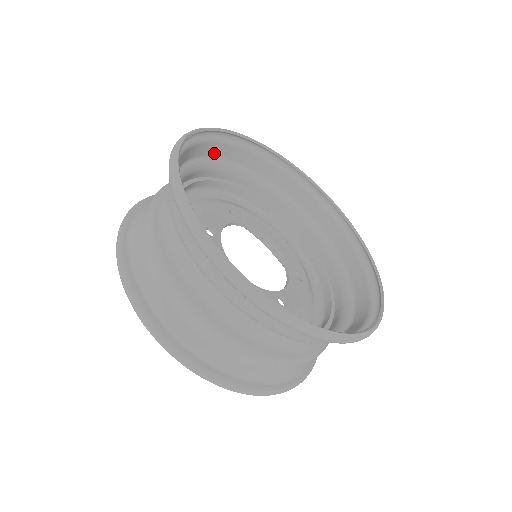
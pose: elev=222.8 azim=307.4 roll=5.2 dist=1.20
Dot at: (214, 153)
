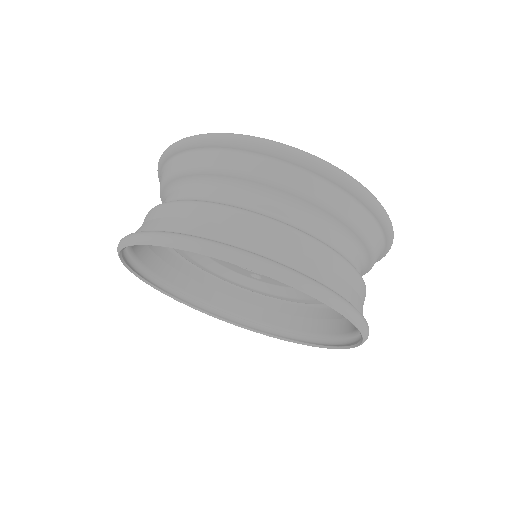
Dot at: occluded
